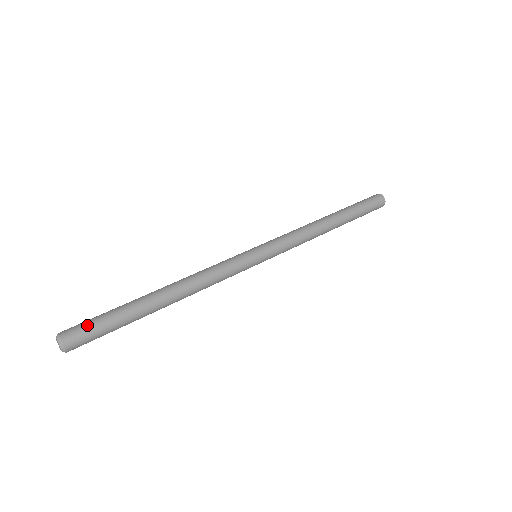
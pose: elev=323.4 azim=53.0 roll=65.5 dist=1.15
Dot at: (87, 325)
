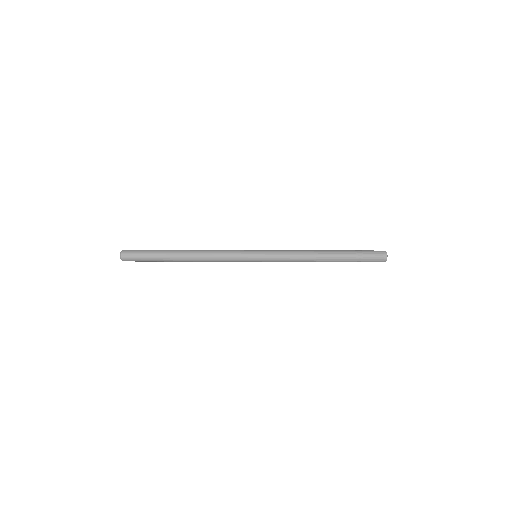
Dot at: (136, 254)
